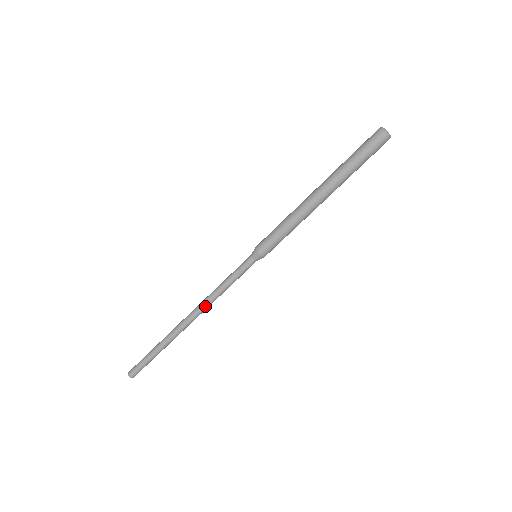
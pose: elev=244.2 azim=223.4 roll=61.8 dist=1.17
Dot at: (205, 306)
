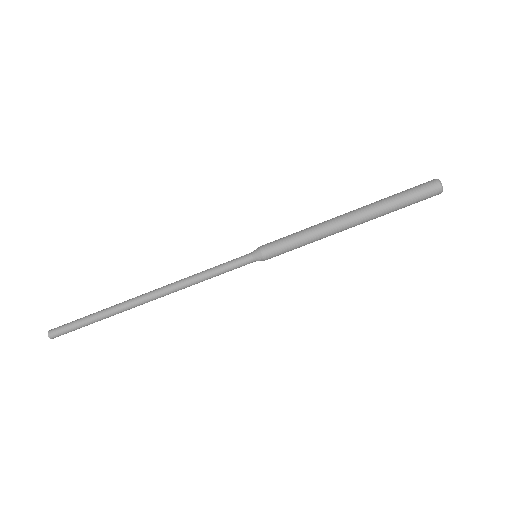
Dot at: (175, 284)
